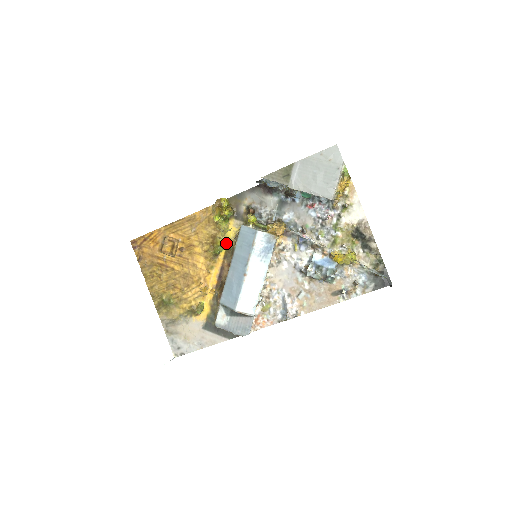
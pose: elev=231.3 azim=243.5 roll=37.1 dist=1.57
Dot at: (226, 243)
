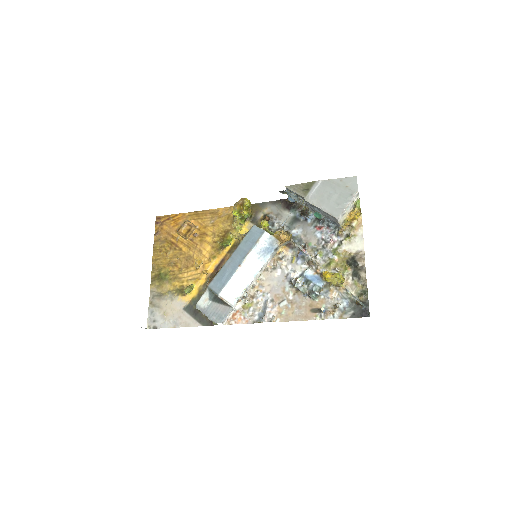
Dot at: (235, 240)
